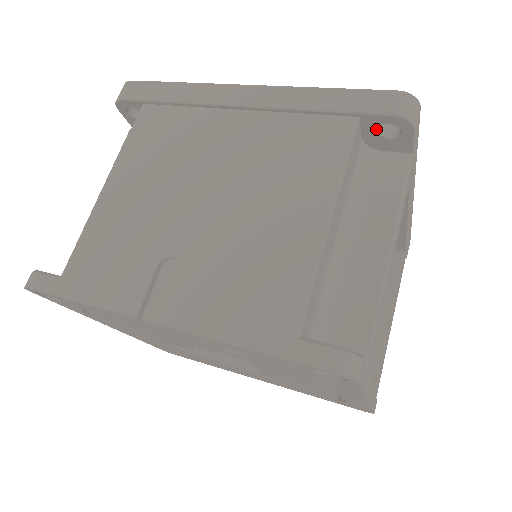
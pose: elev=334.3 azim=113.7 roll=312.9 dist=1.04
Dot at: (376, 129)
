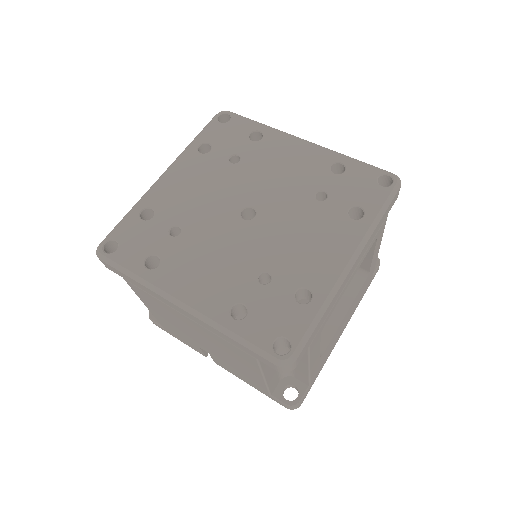
Dot at: occluded
